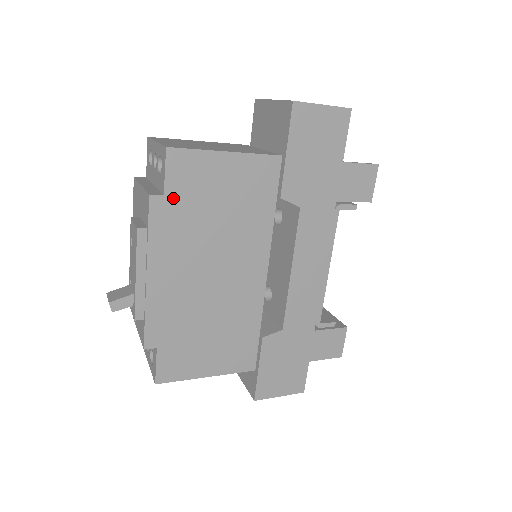
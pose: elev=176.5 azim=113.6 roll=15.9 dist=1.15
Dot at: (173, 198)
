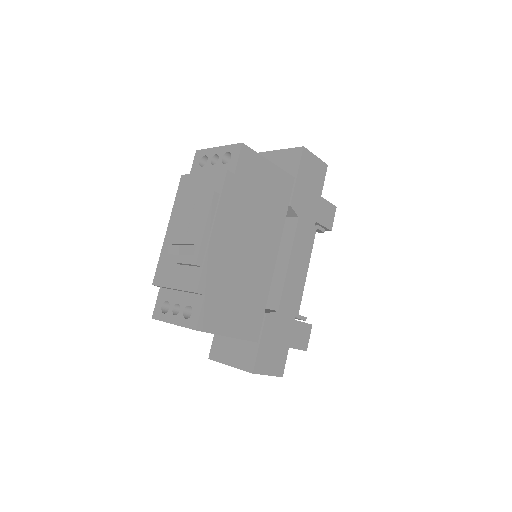
Dot at: (239, 178)
